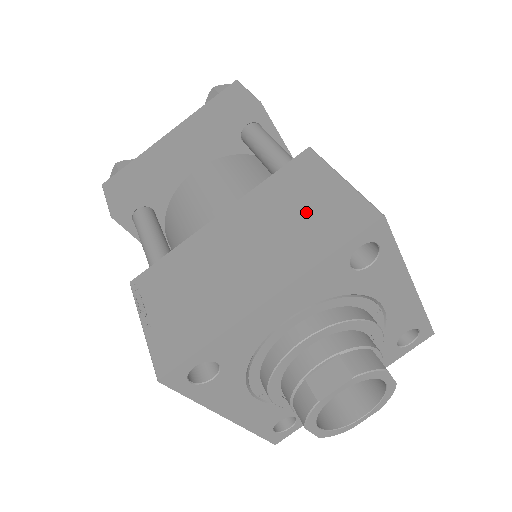
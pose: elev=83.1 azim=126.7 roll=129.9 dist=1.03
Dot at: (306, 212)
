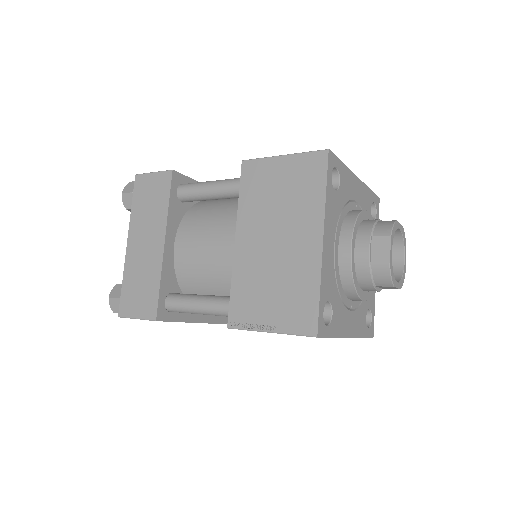
Dot at: (286, 188)
